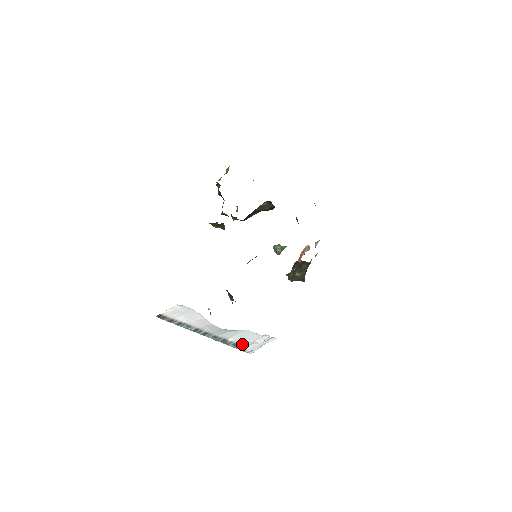
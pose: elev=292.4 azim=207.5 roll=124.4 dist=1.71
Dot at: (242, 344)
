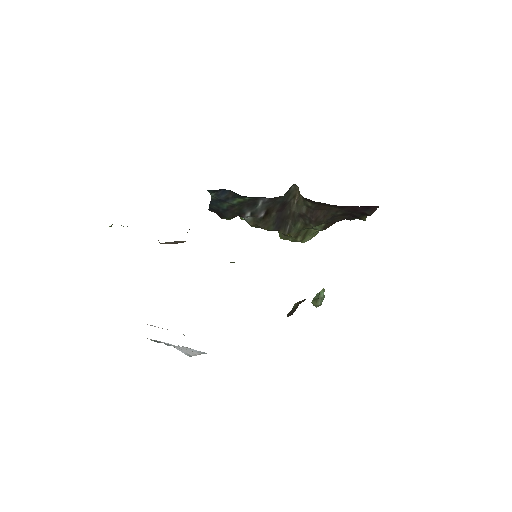
Dot at: (160, 341)
